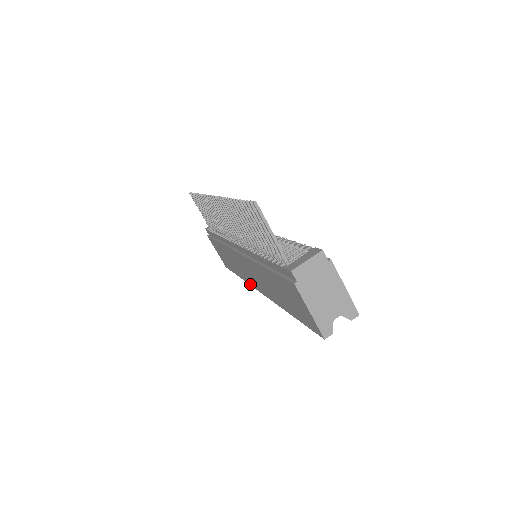
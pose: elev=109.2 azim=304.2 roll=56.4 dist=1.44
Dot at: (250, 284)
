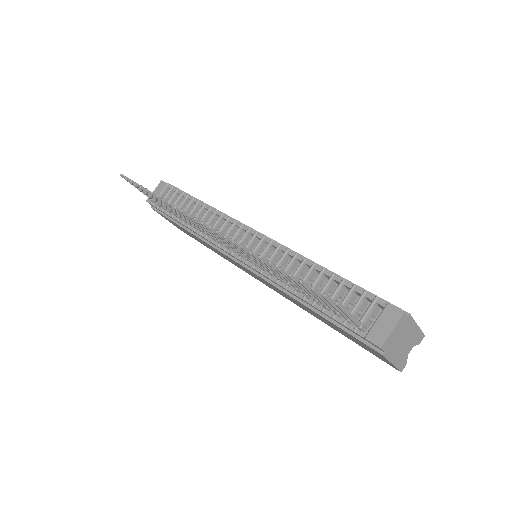
Dot at: occluded
